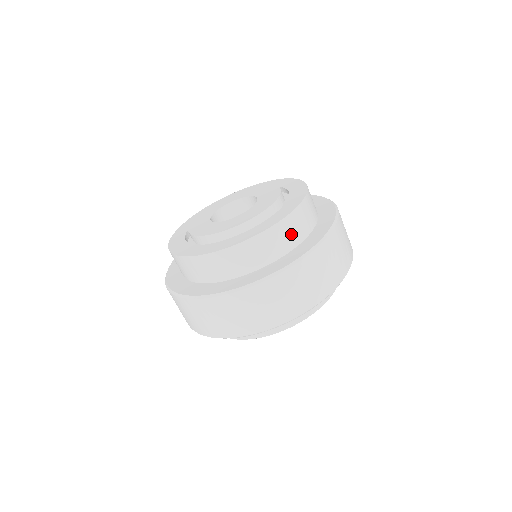
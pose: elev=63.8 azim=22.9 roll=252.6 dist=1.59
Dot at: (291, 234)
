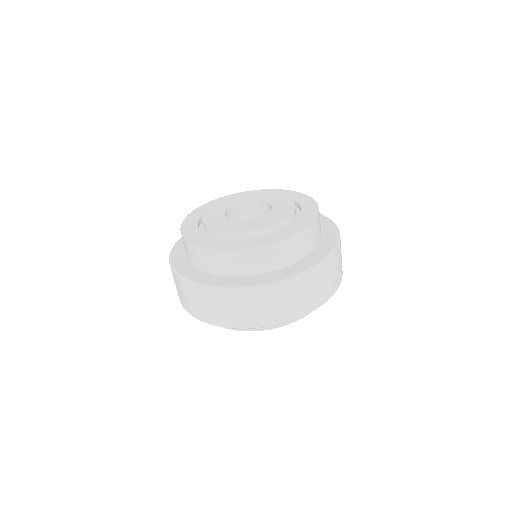
Dot at: (319, 228)
